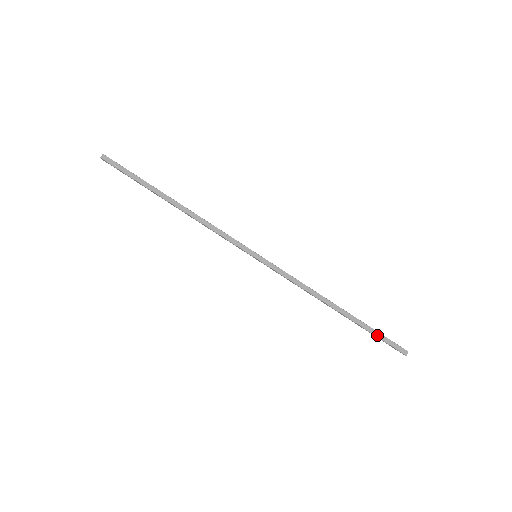
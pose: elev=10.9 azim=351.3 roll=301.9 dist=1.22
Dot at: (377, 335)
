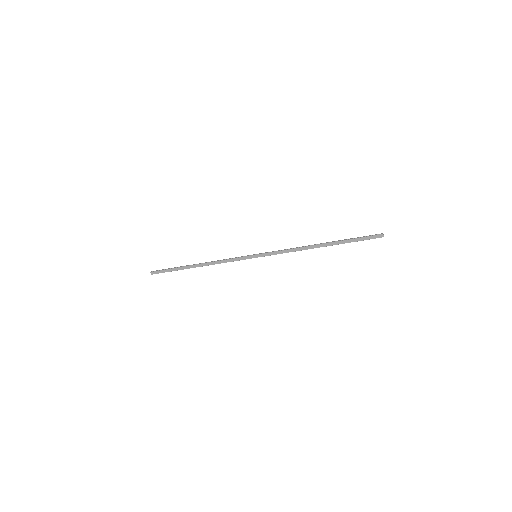
Dot at: (356, 241)
